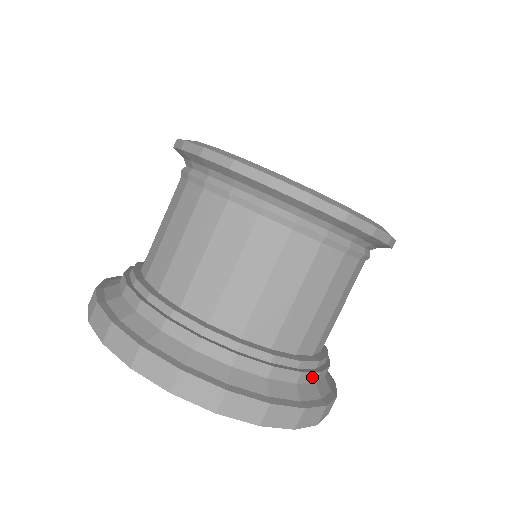
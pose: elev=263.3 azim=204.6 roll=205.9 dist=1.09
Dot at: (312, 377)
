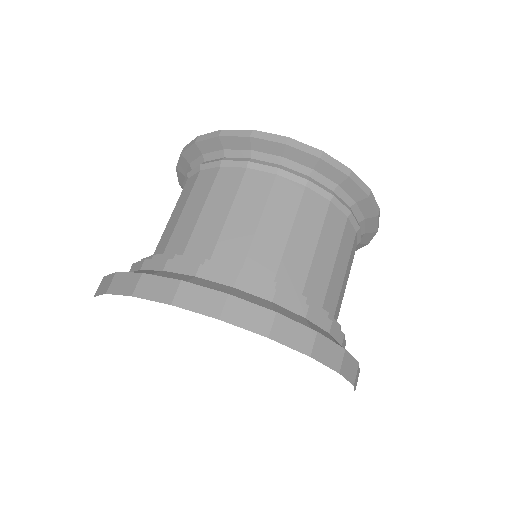
Dot at: (296, 306)
